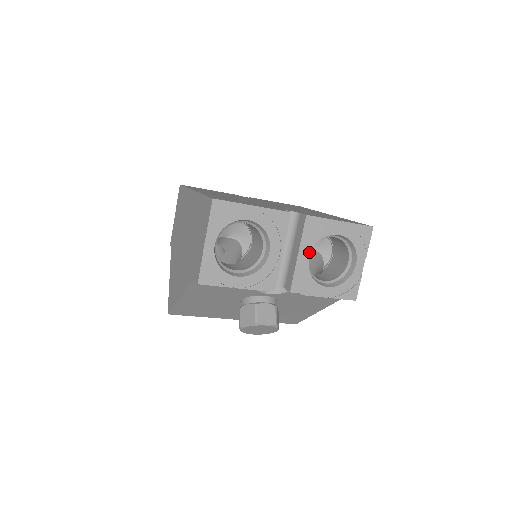
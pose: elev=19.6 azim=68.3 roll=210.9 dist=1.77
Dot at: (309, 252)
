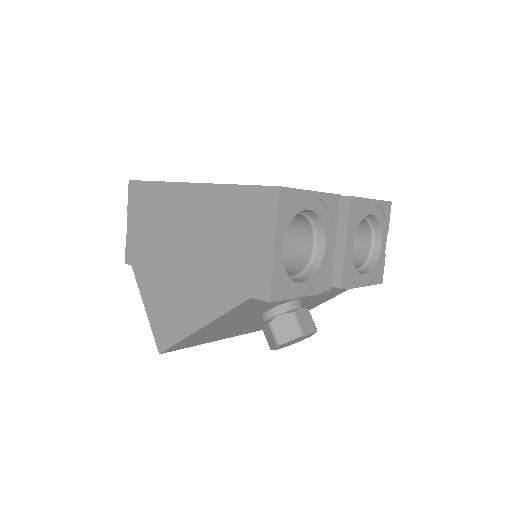
Dot at: (352, 239)
